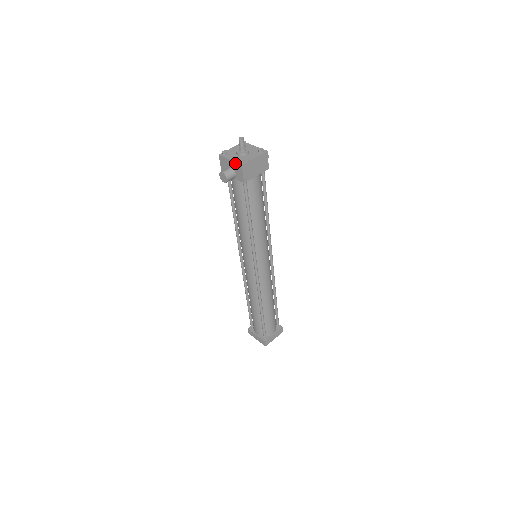
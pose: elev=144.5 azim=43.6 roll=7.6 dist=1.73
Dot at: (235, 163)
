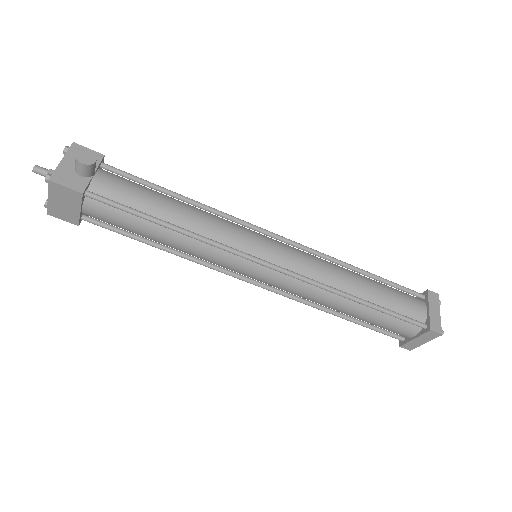
Dot at: occluded
